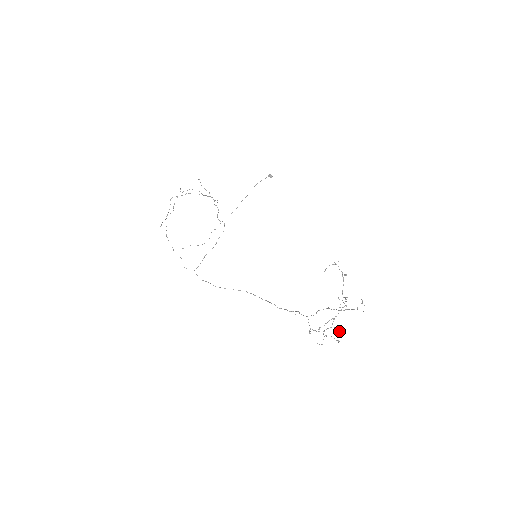
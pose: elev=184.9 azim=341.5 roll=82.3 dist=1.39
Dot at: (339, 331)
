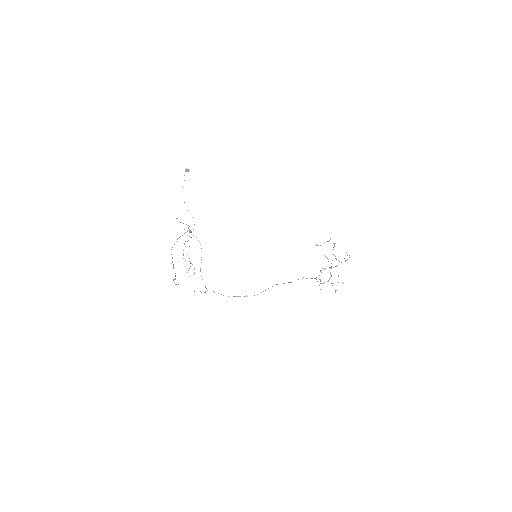
Dot at: (338, 276)
